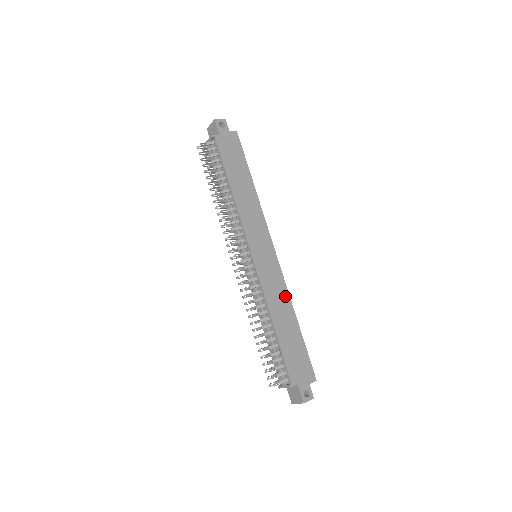
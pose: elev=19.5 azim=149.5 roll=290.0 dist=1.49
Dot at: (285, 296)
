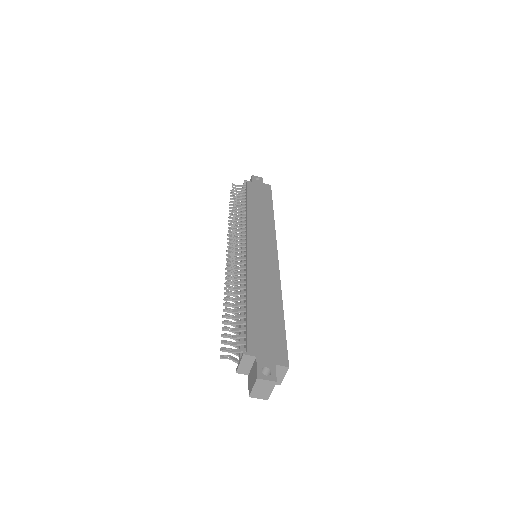
Dot at: (275, 283)
